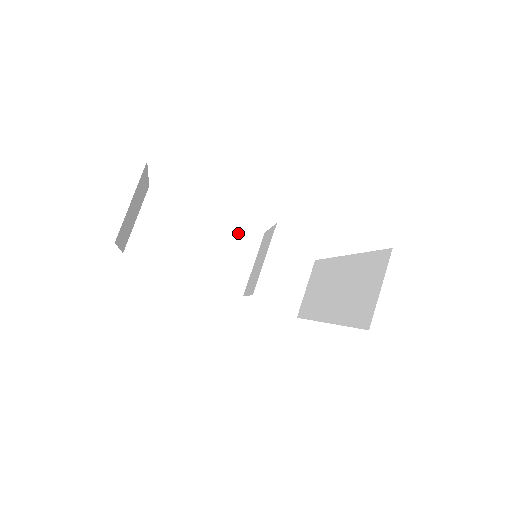
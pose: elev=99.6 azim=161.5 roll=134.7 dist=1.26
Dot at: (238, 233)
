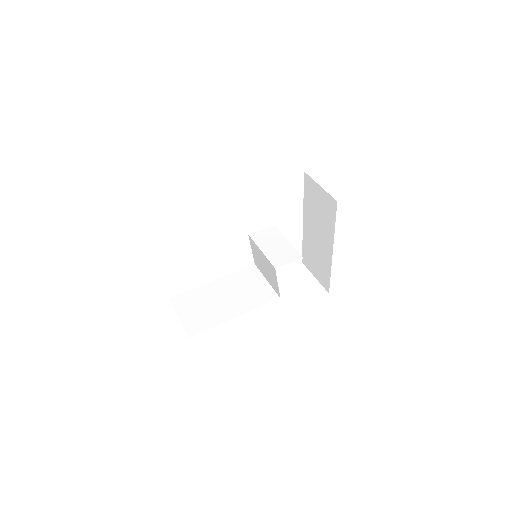
Dot at: (241, 276)
